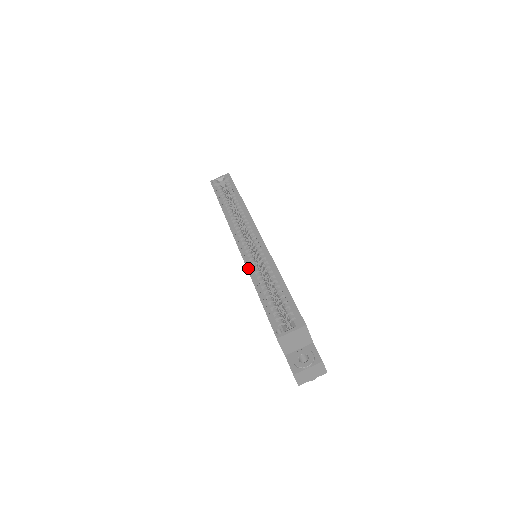
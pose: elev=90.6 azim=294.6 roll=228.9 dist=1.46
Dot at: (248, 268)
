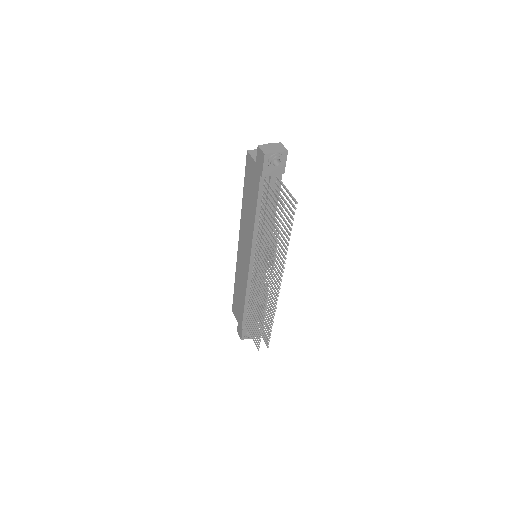
Dot at: (242, 216)
